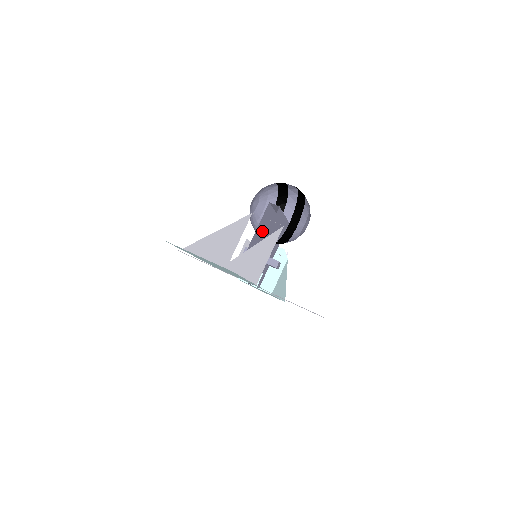
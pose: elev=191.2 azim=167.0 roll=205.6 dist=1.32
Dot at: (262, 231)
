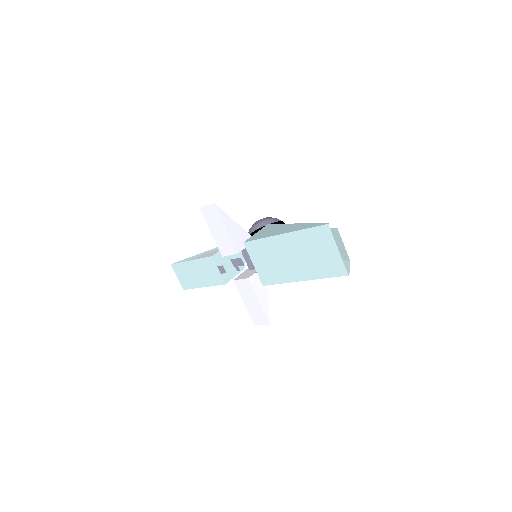
Dot at: occluded
